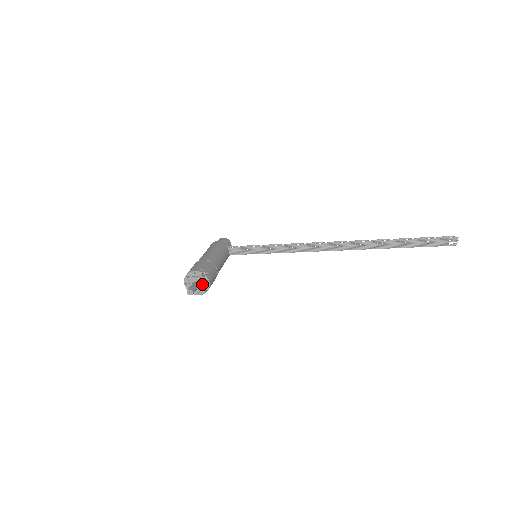
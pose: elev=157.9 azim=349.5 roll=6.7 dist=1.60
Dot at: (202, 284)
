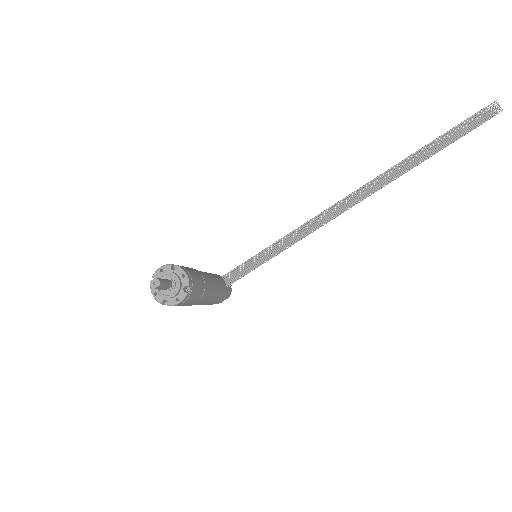
Dot at: (176, 279)
